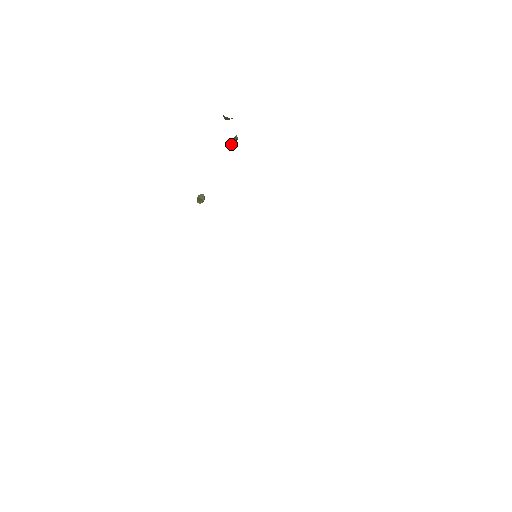
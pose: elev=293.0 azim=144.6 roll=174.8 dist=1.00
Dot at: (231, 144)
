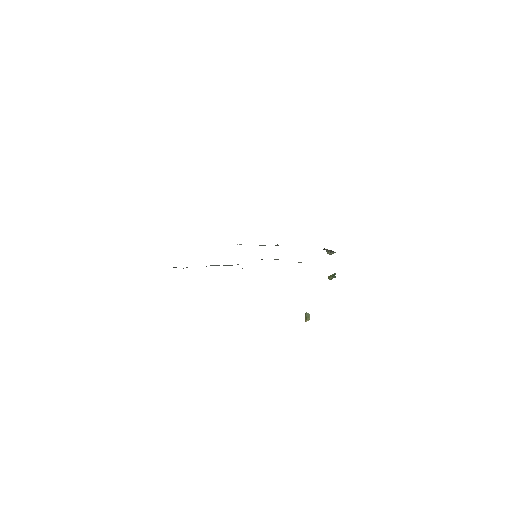
Dot at: (331, 278)
